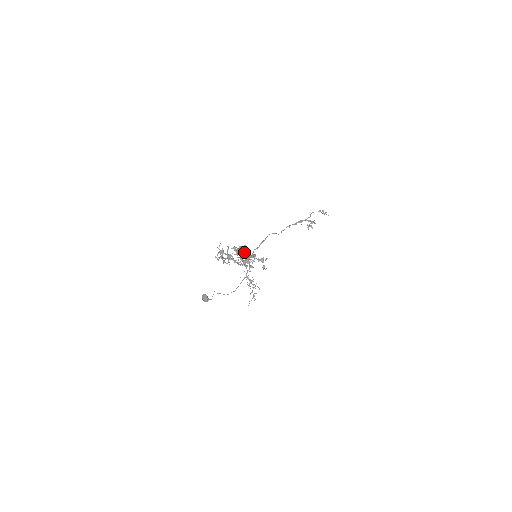
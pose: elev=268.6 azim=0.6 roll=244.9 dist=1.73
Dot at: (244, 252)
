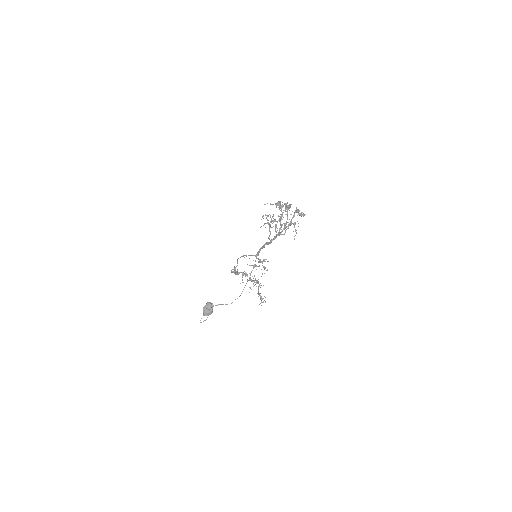
Dot at: occluded
